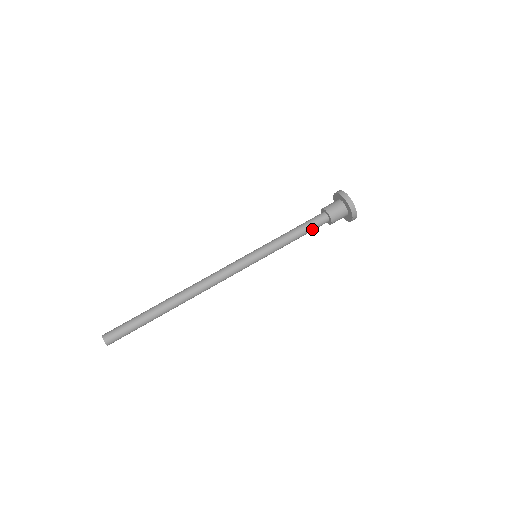
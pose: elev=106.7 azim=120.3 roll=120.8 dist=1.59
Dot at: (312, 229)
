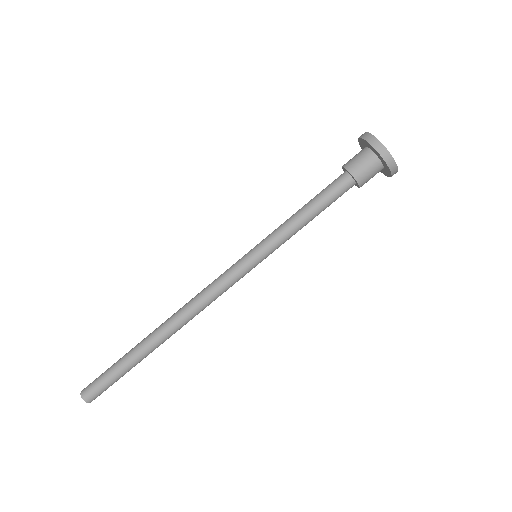
Dot at: (329, 199)
